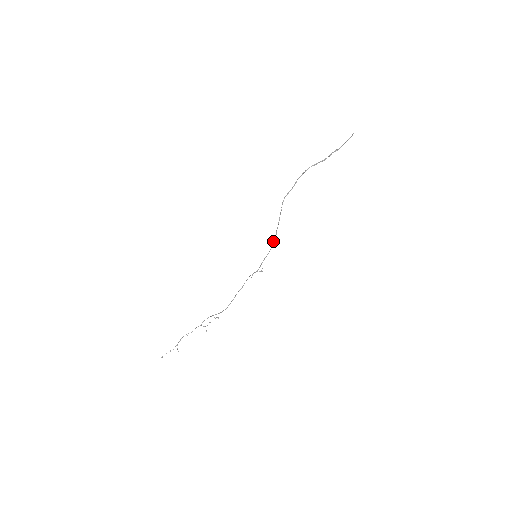
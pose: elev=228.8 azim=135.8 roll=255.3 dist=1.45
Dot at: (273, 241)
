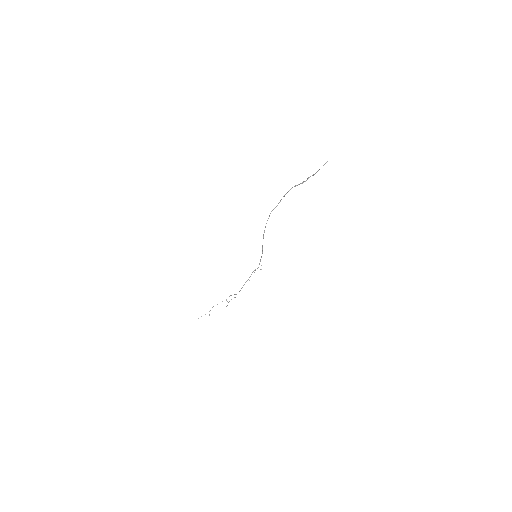
Dot at: (262, 248)
